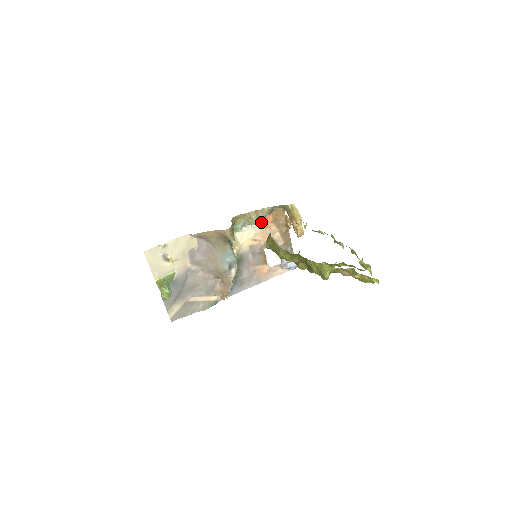
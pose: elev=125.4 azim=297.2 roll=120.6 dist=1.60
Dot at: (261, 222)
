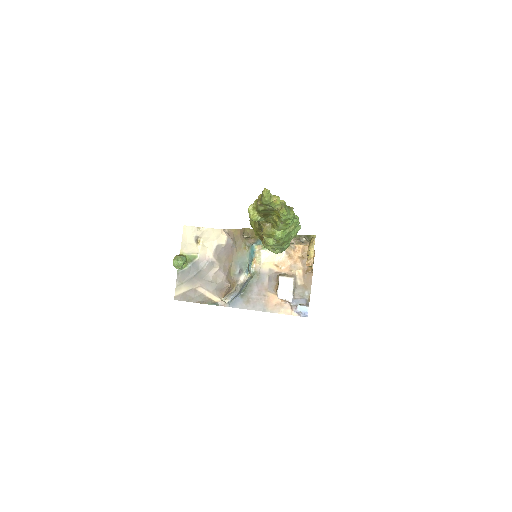
Dot at: occluded
